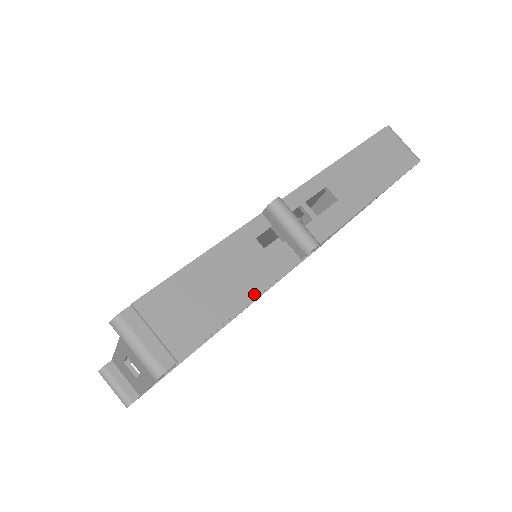
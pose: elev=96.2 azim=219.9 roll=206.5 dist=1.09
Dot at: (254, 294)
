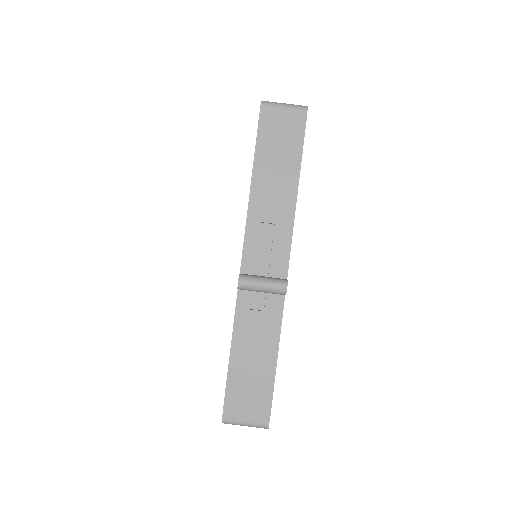
Dot at: (276, 344)
